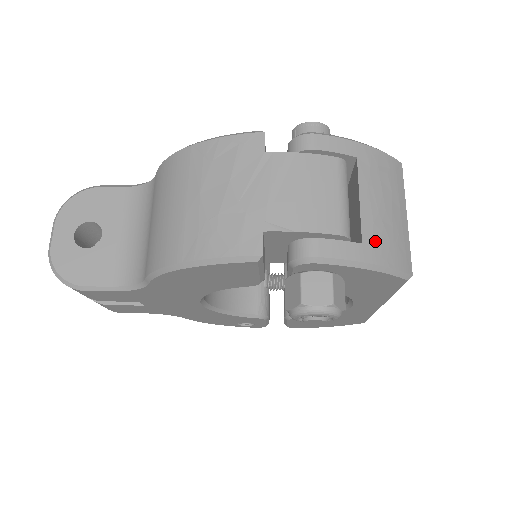
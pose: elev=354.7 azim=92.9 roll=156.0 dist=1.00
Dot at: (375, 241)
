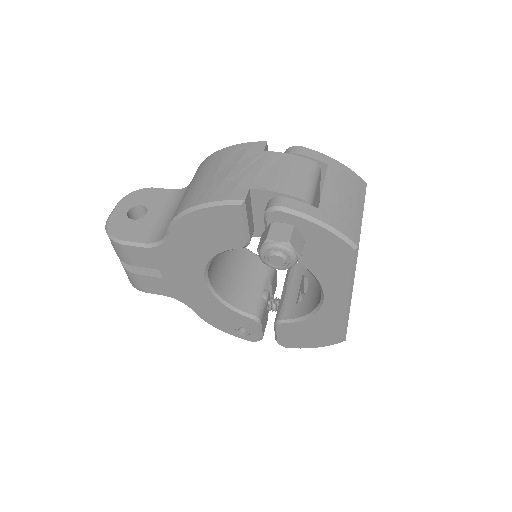
Dot at: (329, 211)
